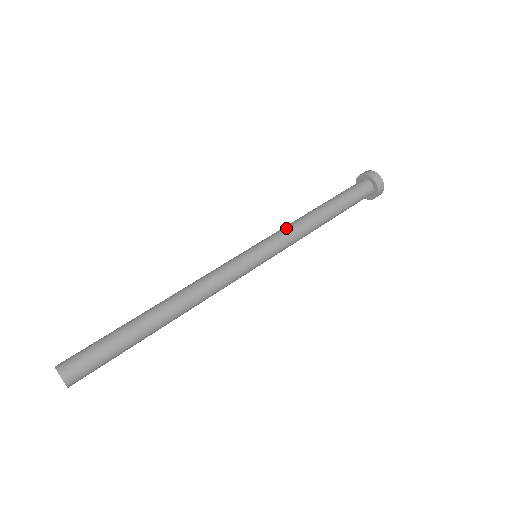
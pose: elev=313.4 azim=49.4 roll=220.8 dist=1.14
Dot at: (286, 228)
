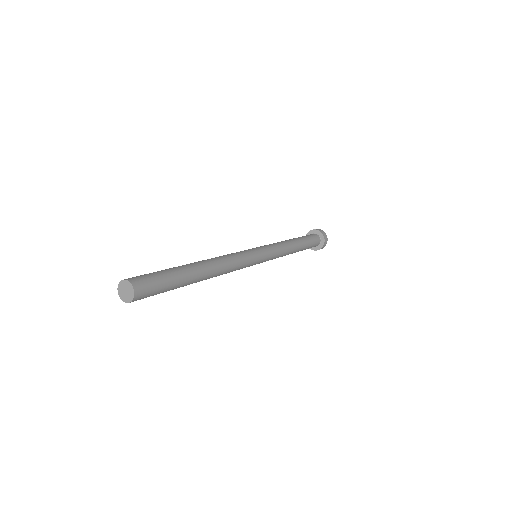
Dot at: (275, 243)
